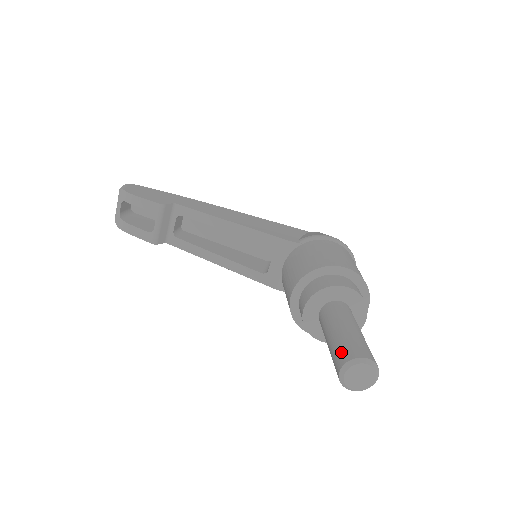
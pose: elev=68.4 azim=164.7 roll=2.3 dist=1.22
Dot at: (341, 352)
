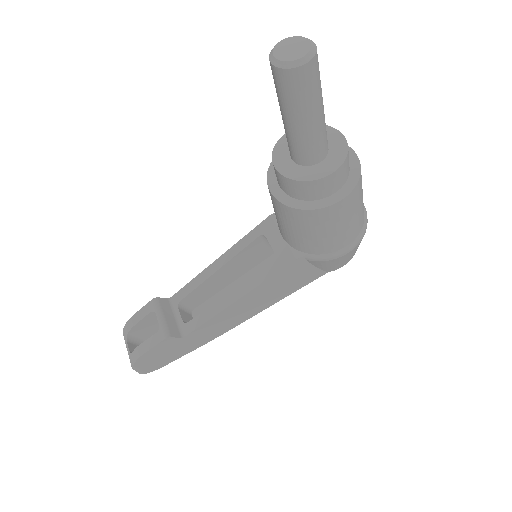
Dot at: occluded
